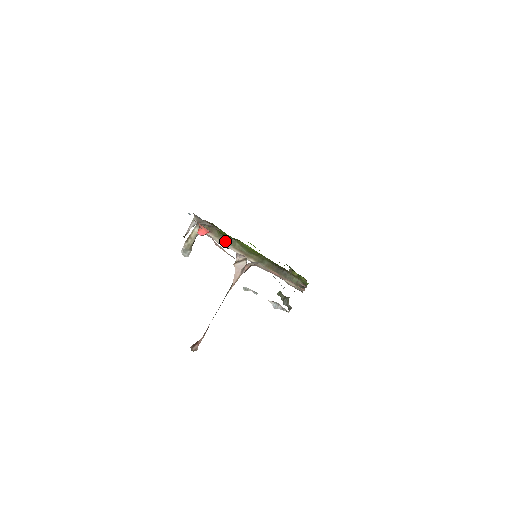
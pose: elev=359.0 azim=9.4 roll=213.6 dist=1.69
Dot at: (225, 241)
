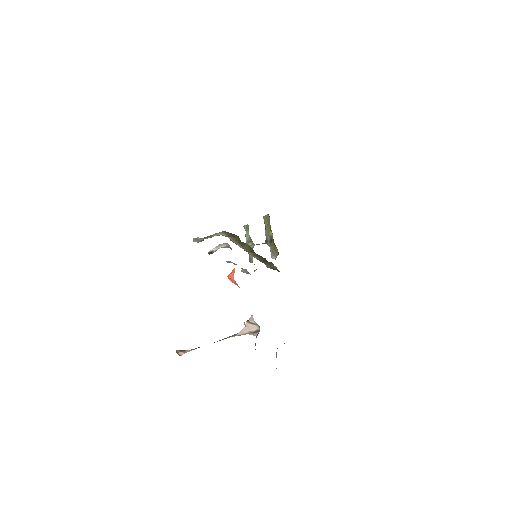
Dot at: (238, 243)
